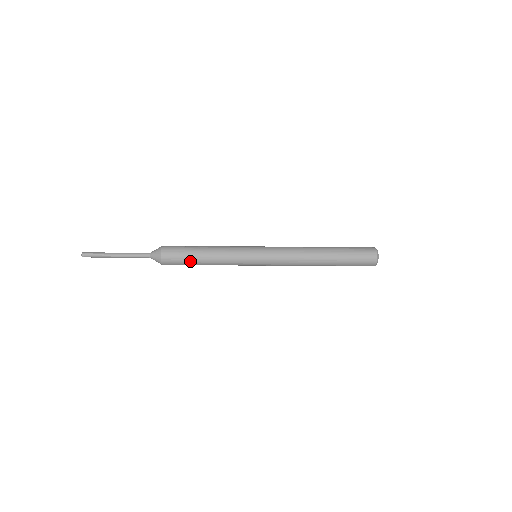
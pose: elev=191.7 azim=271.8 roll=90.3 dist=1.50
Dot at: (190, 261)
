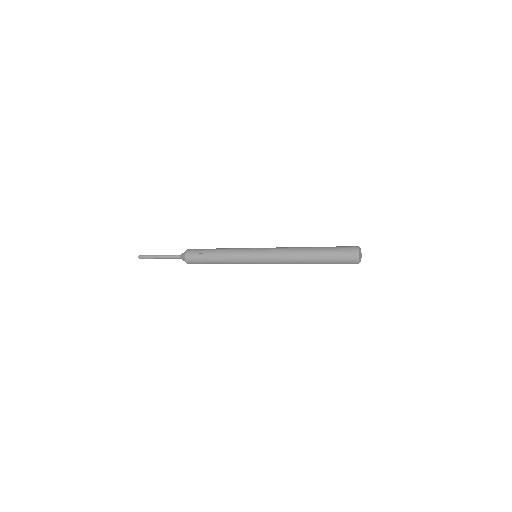
Dot at: (207, 263)
